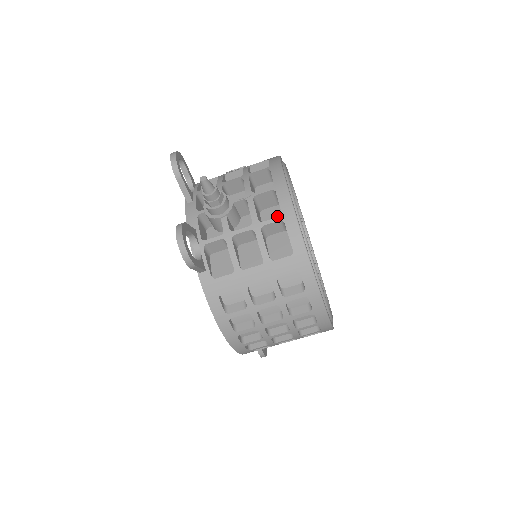
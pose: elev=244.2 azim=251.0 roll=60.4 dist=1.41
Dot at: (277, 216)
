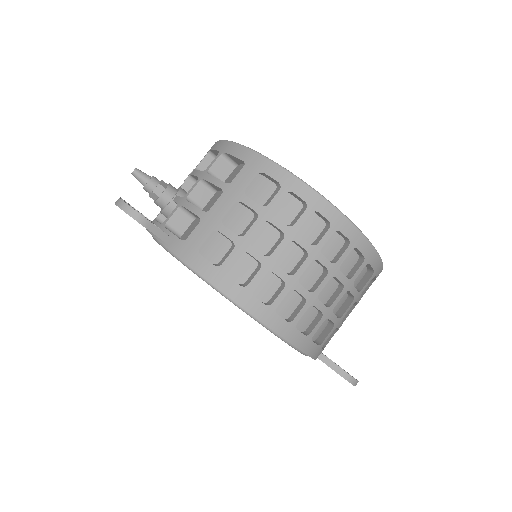
Dot at: occluded
